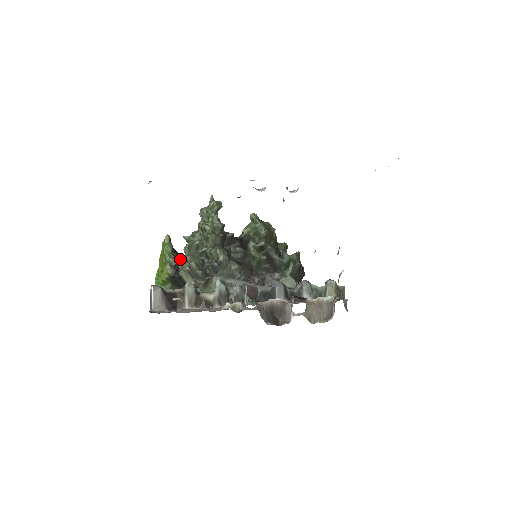
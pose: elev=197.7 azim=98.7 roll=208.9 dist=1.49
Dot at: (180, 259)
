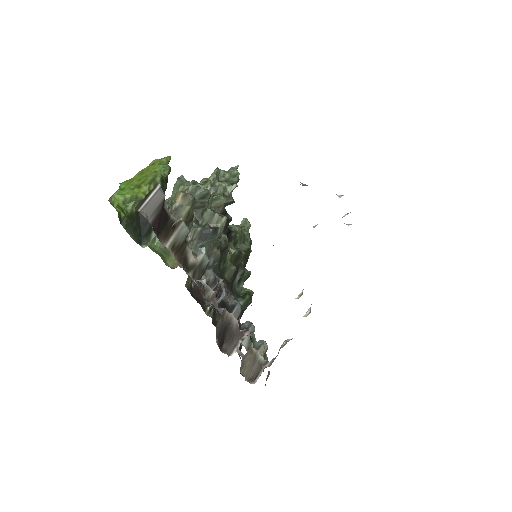
Dot at: occluded
